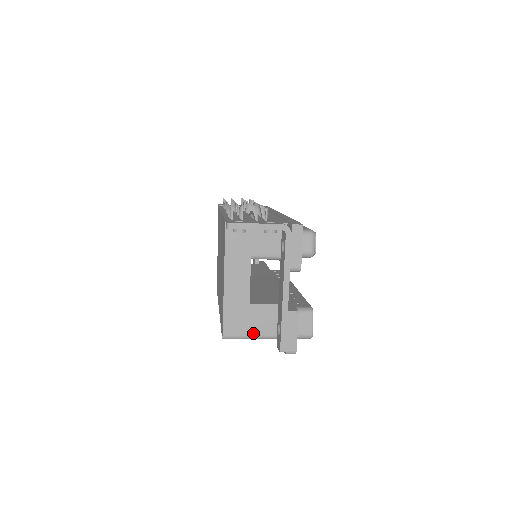
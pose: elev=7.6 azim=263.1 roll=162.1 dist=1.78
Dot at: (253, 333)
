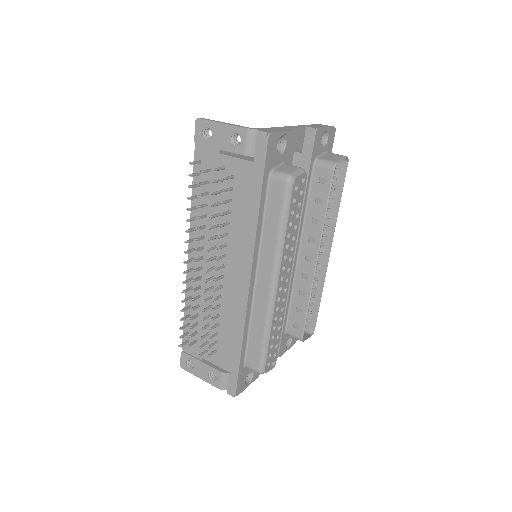
Dot at: occluded
